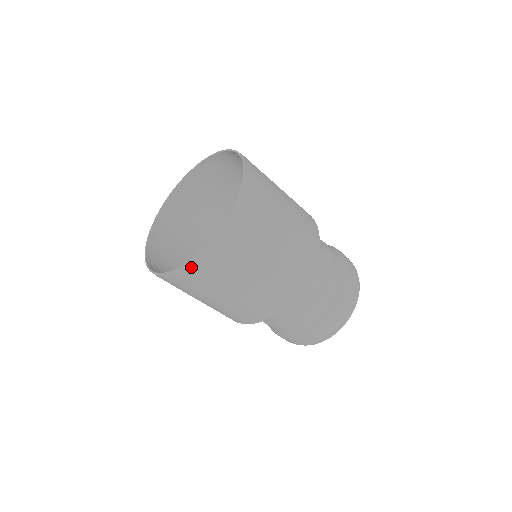
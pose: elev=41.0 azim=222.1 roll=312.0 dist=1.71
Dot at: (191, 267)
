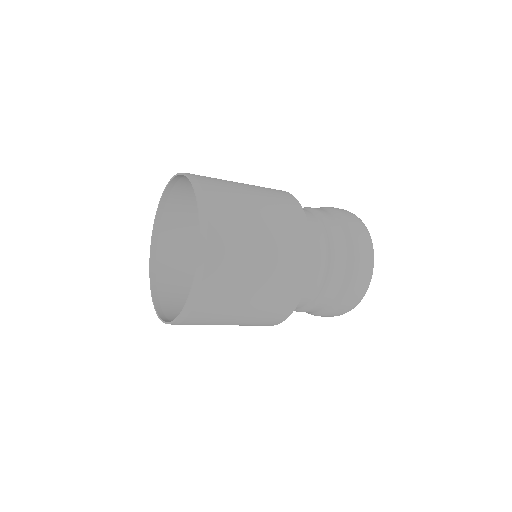
Dot at: (194, 299)
